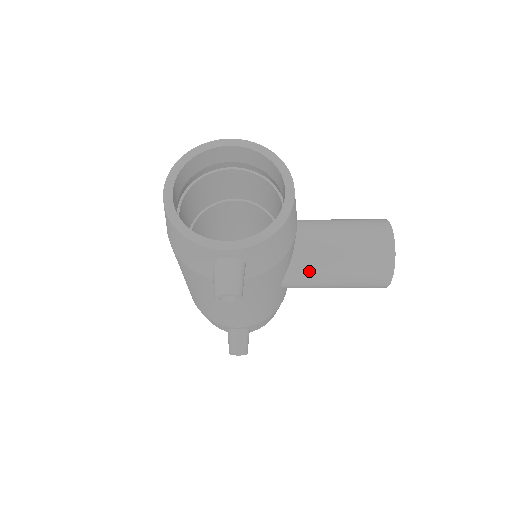
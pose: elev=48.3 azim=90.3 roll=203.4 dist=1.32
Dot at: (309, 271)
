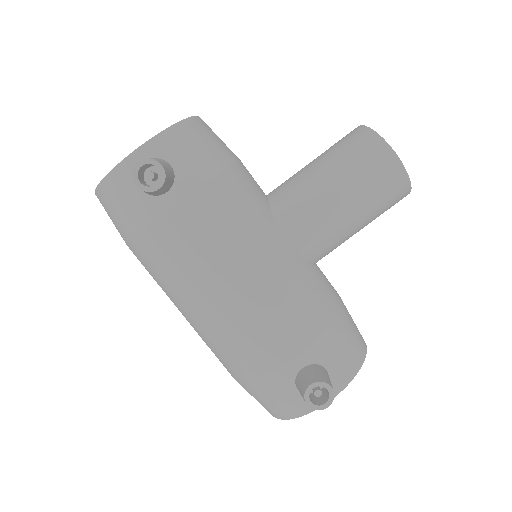
Dot at: (295, 200)
